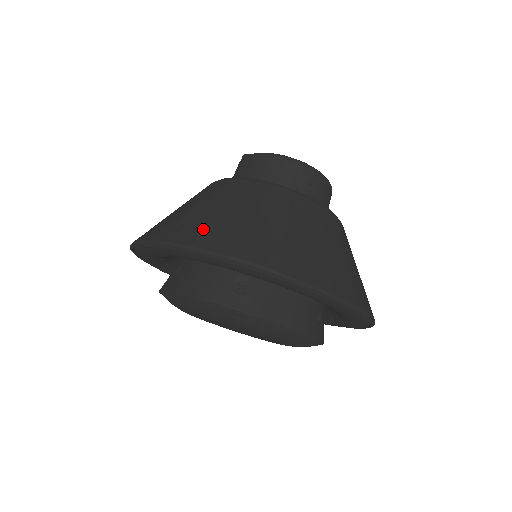
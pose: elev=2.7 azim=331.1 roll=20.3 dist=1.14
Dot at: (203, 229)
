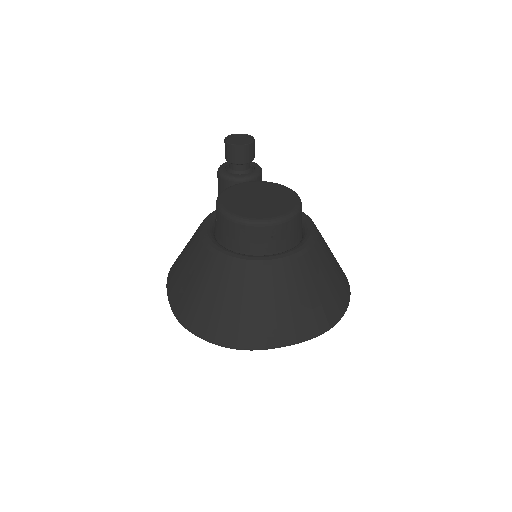
Dot at: (200, 318)
